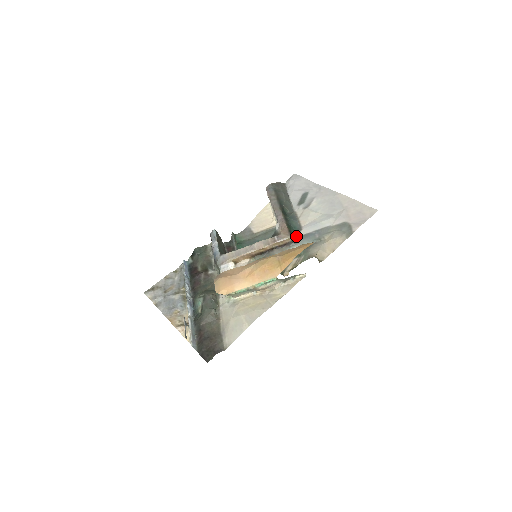
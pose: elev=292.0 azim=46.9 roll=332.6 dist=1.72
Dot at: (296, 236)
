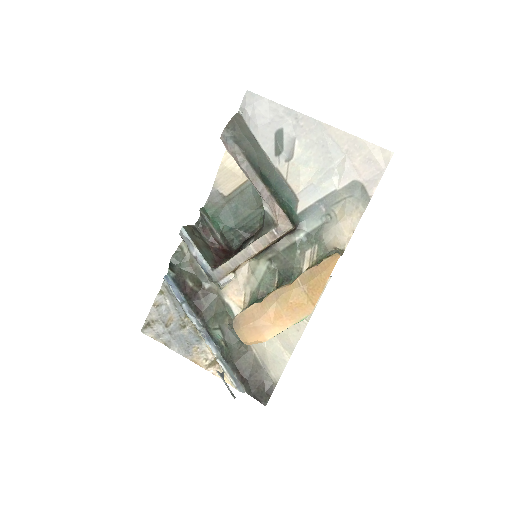
Dot at: (295, 214)
